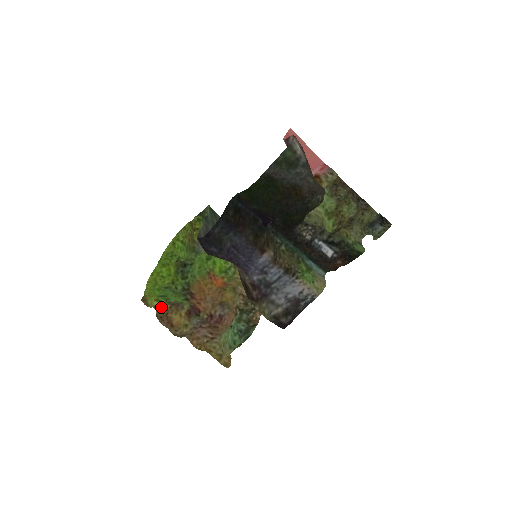
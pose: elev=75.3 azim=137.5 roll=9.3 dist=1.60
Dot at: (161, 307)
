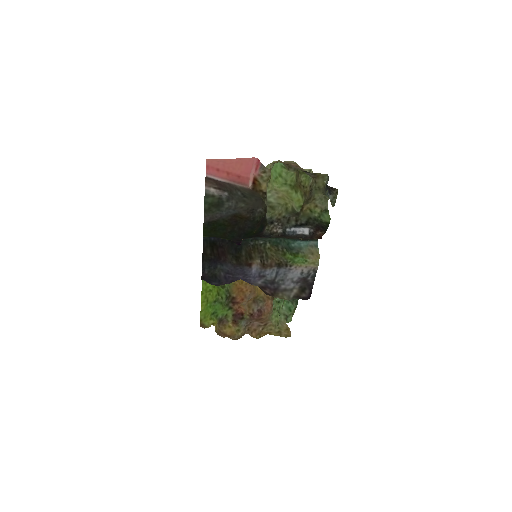
Dot at: (216, 323)
